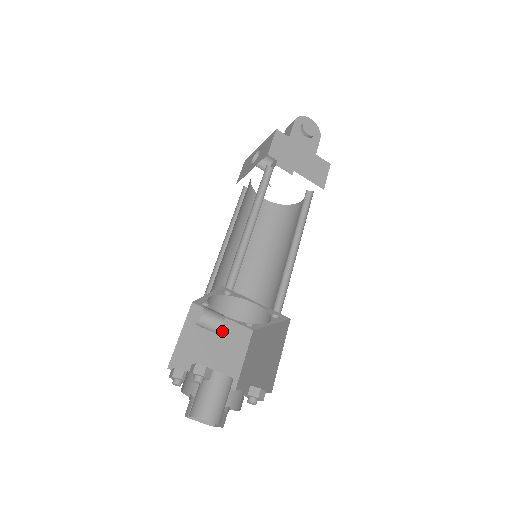
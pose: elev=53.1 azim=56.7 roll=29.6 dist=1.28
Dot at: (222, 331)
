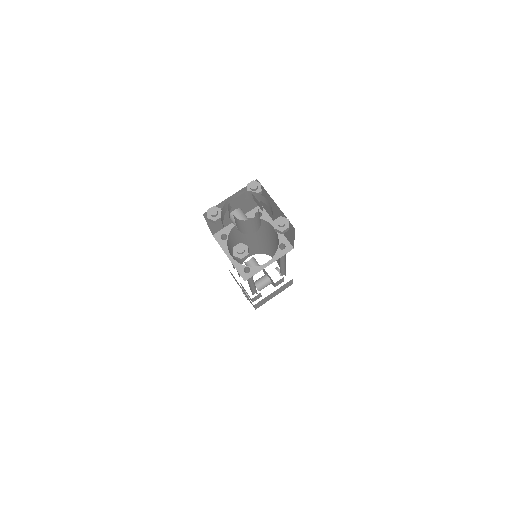
Dot at: occluded
